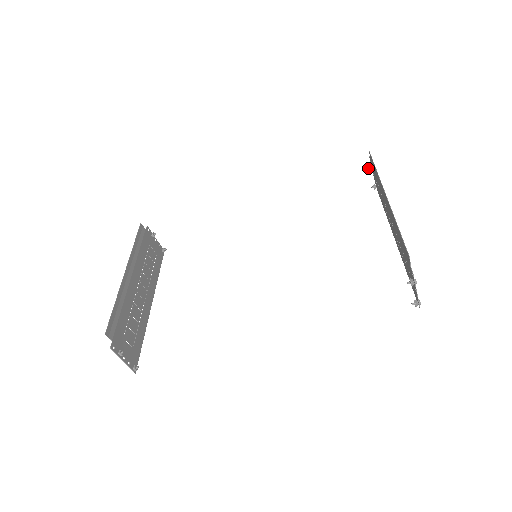
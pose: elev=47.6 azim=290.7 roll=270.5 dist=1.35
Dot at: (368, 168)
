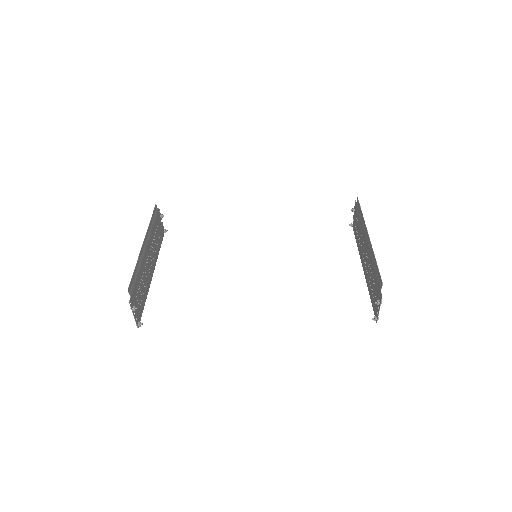
Dot at: (352, 210)
